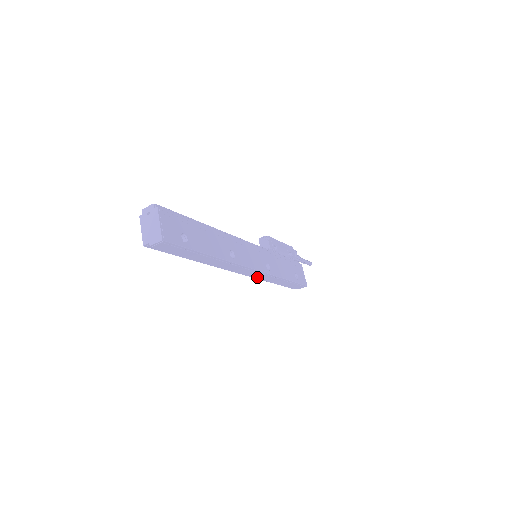
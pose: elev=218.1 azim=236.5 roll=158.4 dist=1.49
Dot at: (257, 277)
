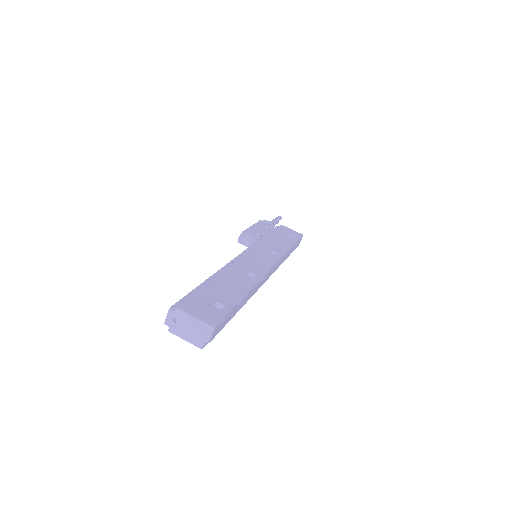
Dot at: occluded
